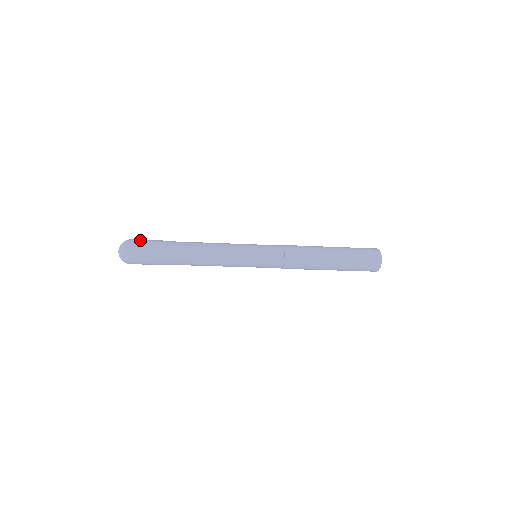
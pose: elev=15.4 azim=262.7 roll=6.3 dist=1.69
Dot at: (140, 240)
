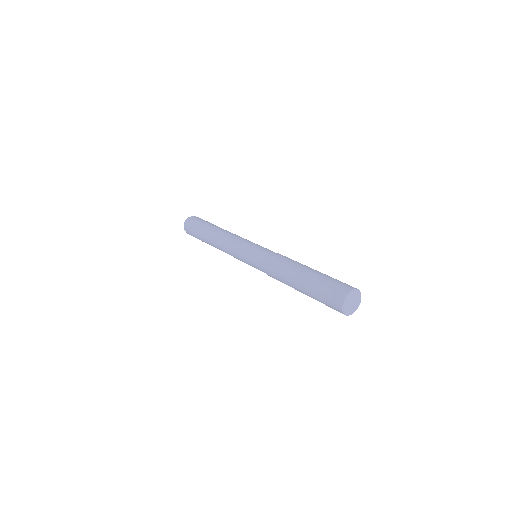
Dot at: (189, 227)
